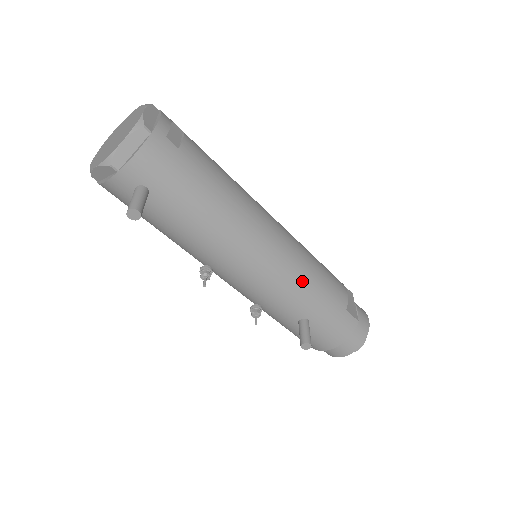
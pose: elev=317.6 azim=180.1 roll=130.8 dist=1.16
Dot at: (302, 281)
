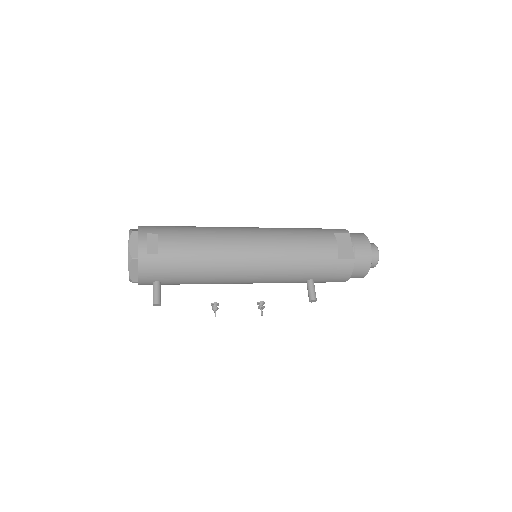
Dot at: (288, 266)
